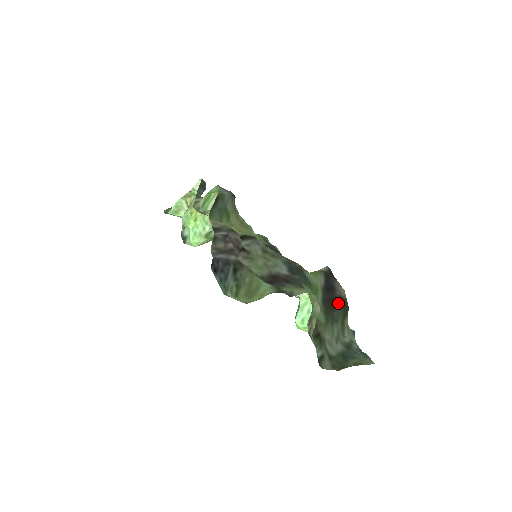
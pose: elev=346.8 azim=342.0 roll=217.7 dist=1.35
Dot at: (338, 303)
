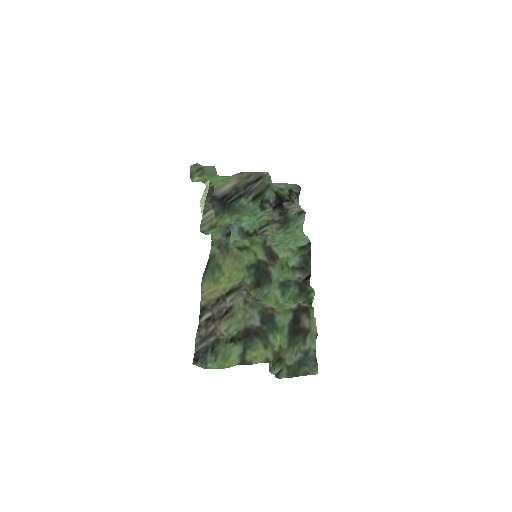
Dot at: (300, 332)
